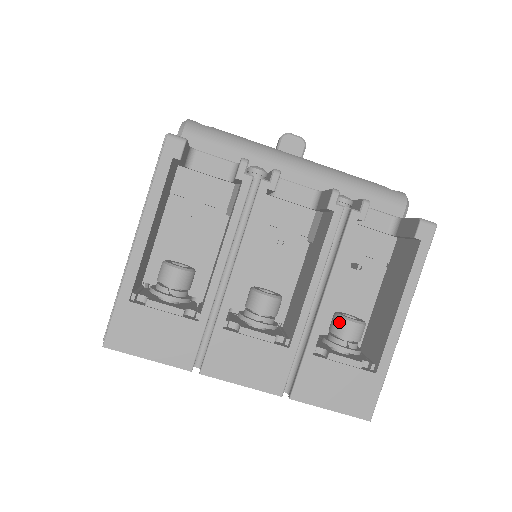
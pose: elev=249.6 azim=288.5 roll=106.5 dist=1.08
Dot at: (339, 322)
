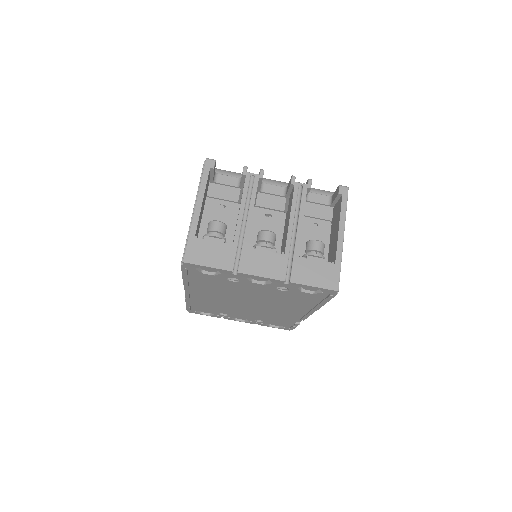
Dot at: (309, 243)
